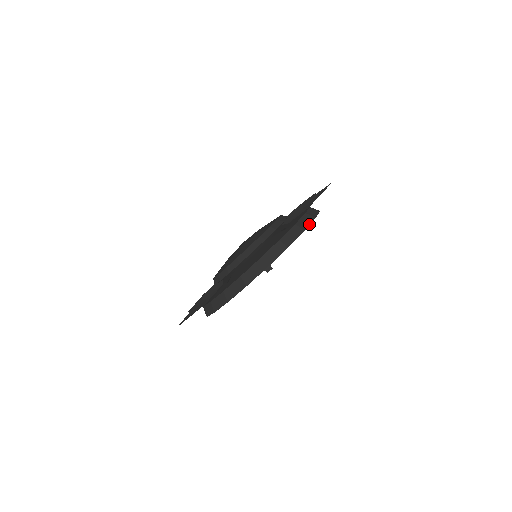
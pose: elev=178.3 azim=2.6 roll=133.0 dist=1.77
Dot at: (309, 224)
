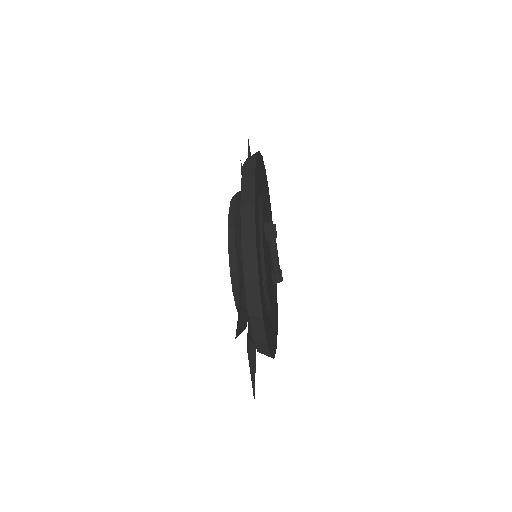
Dot at: (260, 154)
